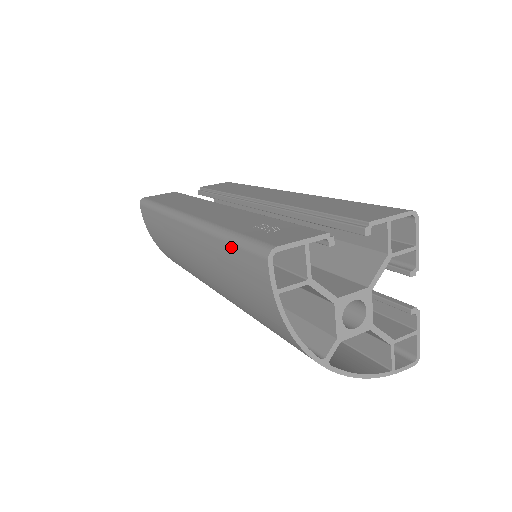
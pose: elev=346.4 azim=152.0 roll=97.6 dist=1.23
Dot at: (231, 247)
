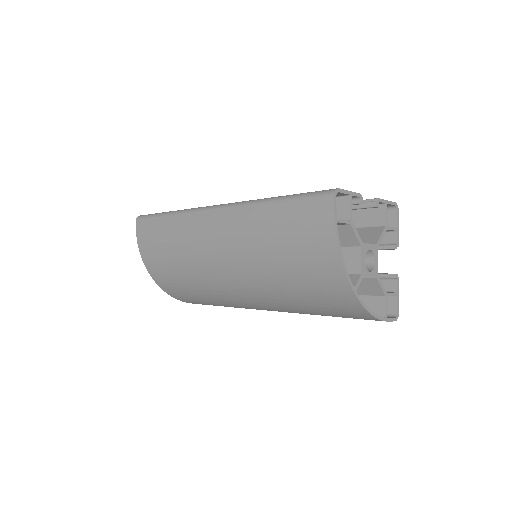
Dot at: (287, 203)
